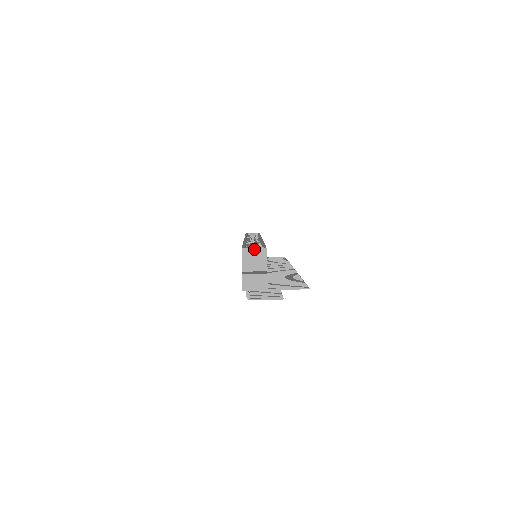
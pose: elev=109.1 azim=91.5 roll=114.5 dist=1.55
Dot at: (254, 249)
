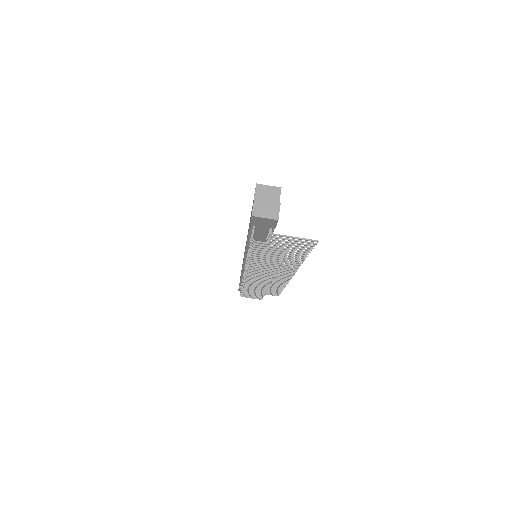
Dot at: (269, 186)
